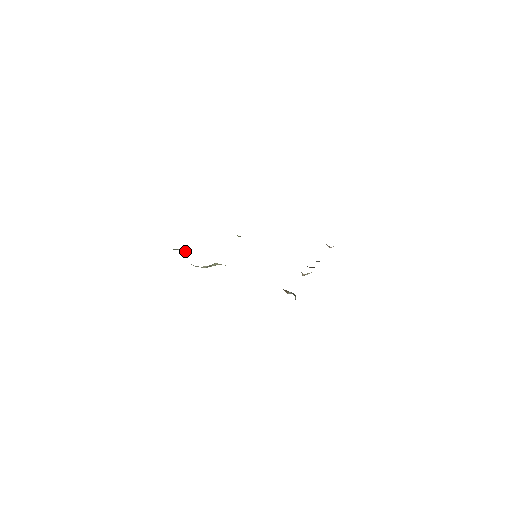
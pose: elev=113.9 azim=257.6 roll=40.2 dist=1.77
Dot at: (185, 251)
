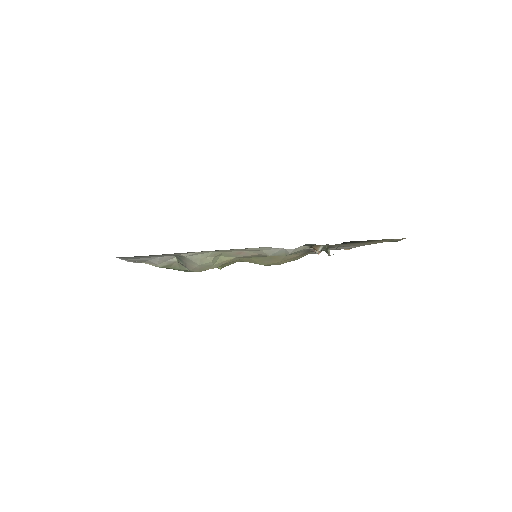
Dot at: (176, 263)
